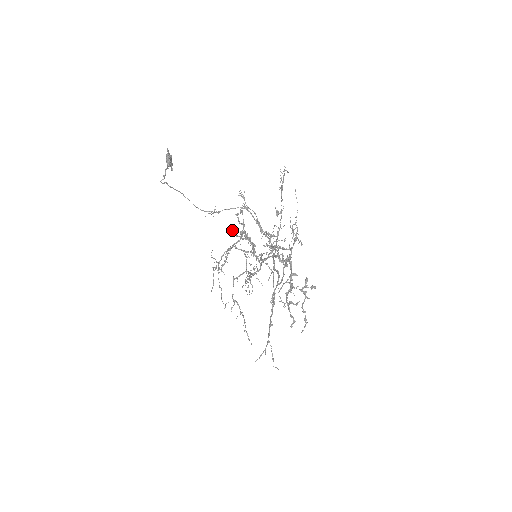
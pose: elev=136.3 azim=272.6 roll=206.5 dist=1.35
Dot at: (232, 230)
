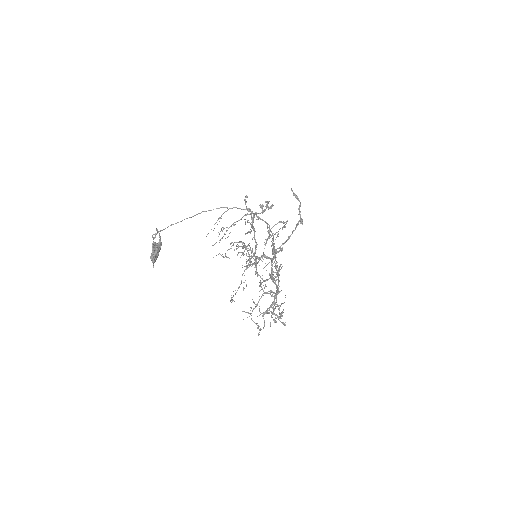
Dot at: occluded
